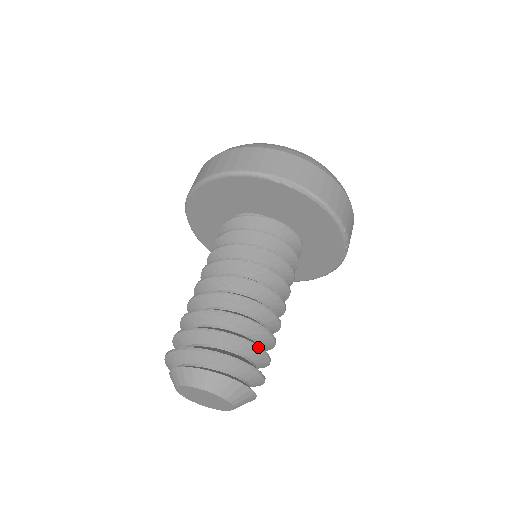
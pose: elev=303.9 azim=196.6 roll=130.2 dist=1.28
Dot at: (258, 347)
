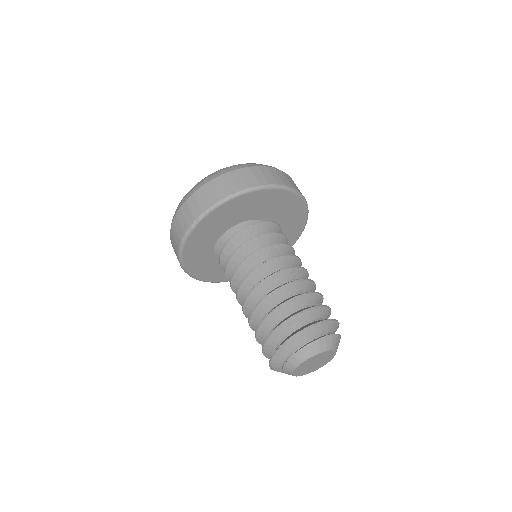
Dot at: occluded
